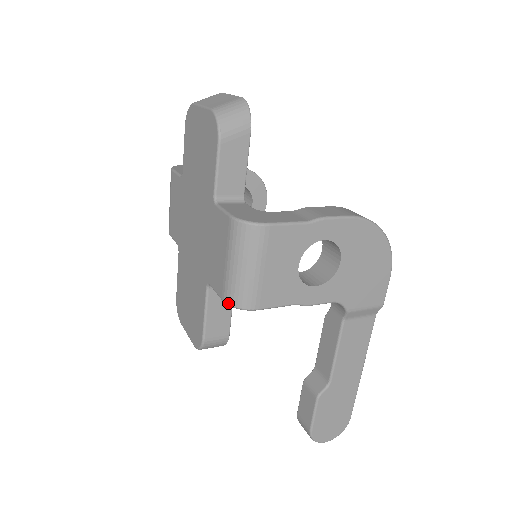
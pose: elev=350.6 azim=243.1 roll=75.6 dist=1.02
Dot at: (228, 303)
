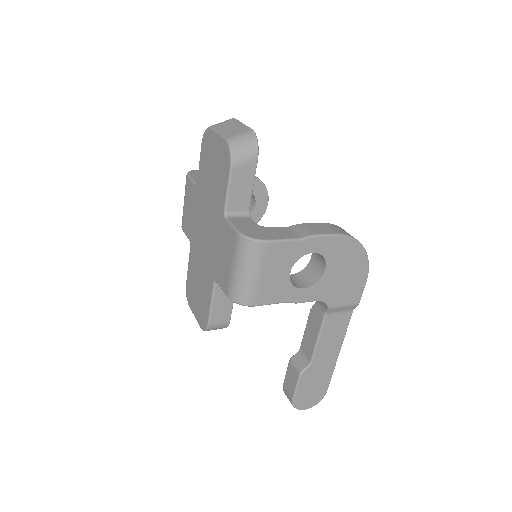
Dot at: (231, 299)
